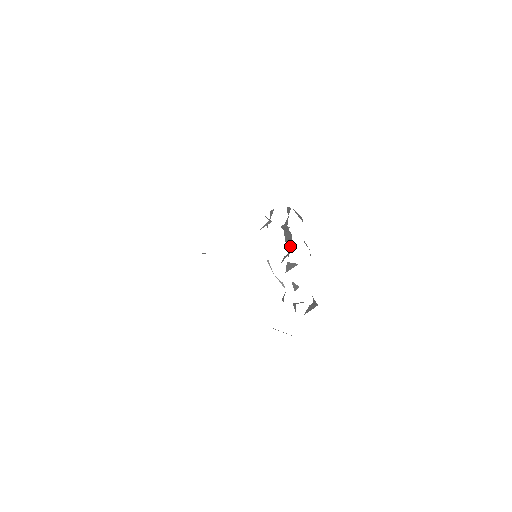
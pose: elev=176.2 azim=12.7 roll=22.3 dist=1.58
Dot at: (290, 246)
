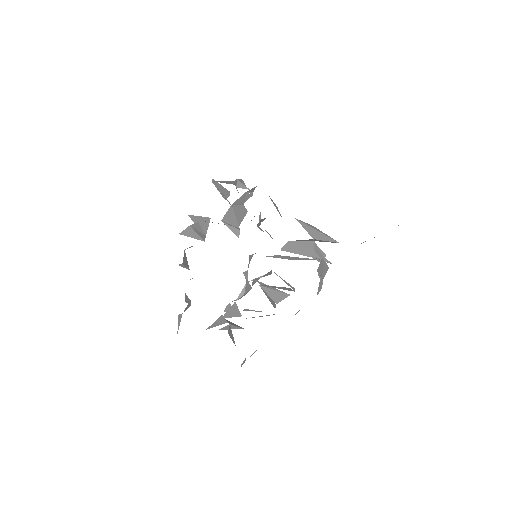
Dot at: occluded
